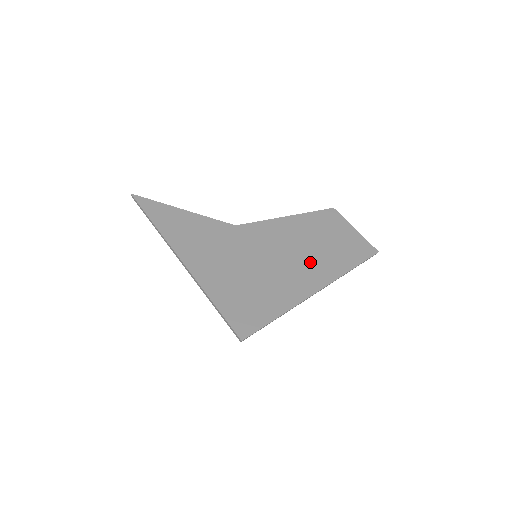
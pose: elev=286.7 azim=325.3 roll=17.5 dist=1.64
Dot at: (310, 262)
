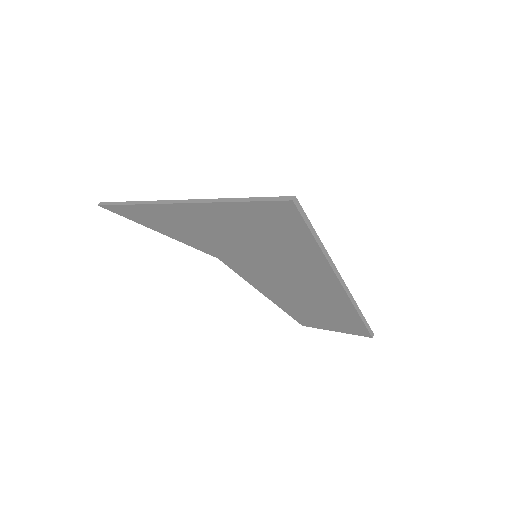
Dot at: occluded
